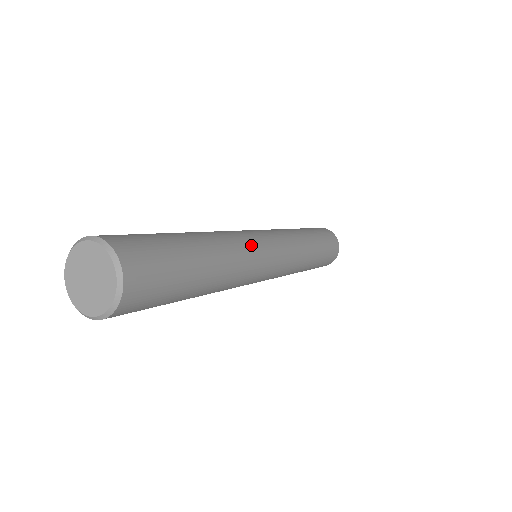
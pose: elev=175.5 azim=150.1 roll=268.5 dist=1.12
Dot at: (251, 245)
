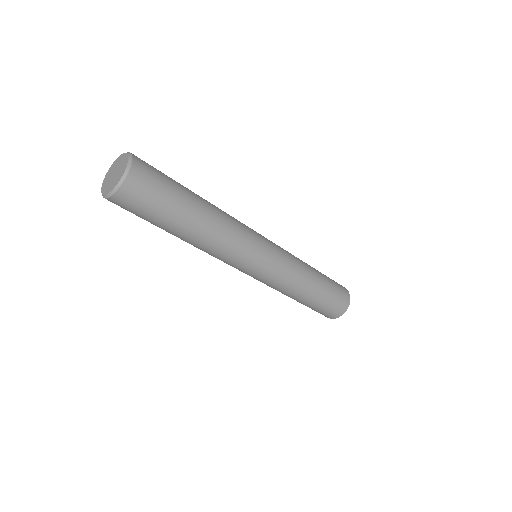
Dot at: (242, 223)
